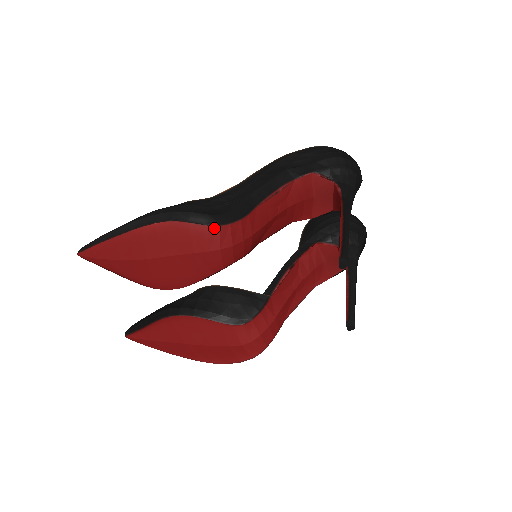
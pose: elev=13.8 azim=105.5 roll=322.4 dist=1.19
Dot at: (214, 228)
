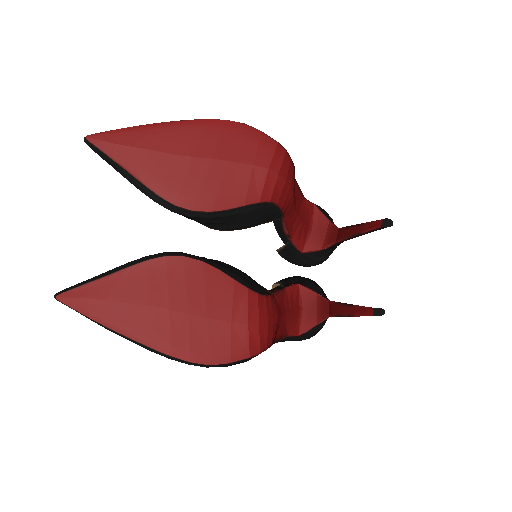
Dot at: (281, 149)
